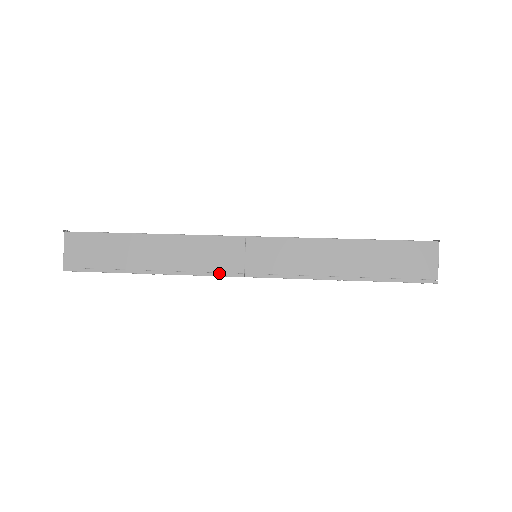
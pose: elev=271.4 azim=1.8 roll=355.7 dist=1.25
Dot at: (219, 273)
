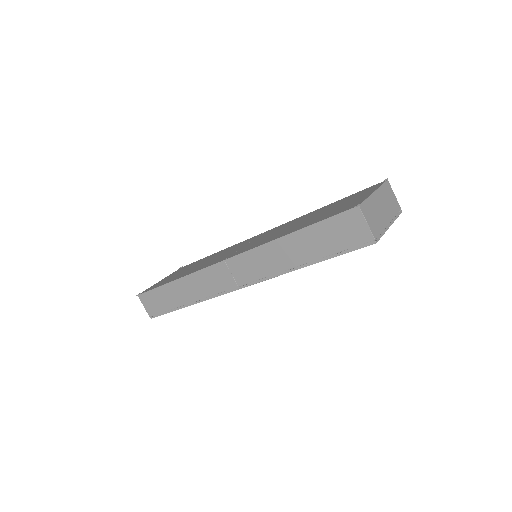
Dot at: (224, 292)
